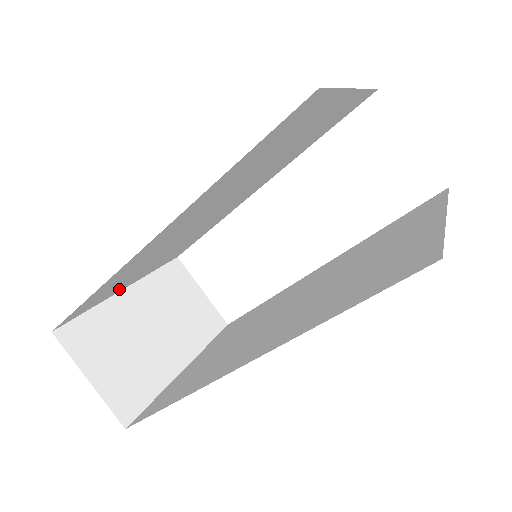
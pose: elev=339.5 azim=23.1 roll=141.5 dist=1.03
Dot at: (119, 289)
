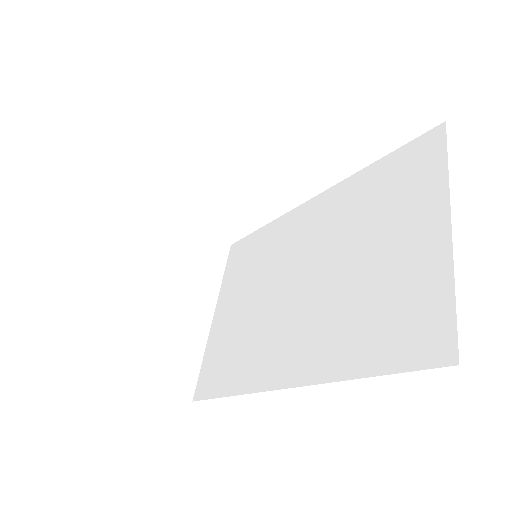
Dot at: occluded
